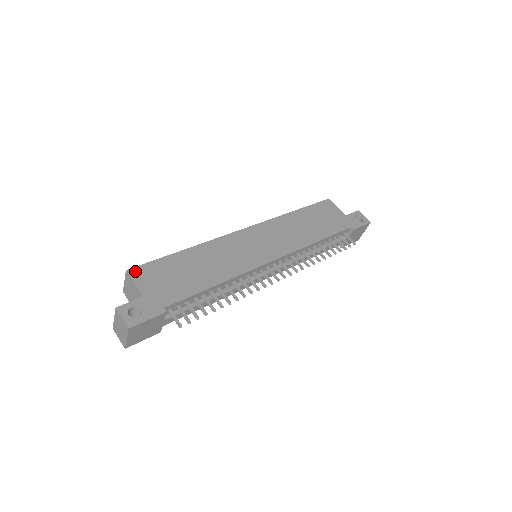
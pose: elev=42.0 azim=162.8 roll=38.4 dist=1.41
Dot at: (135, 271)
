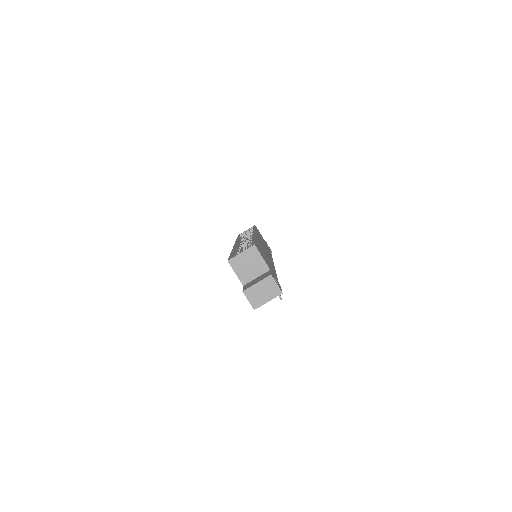
Dot at: occluded
